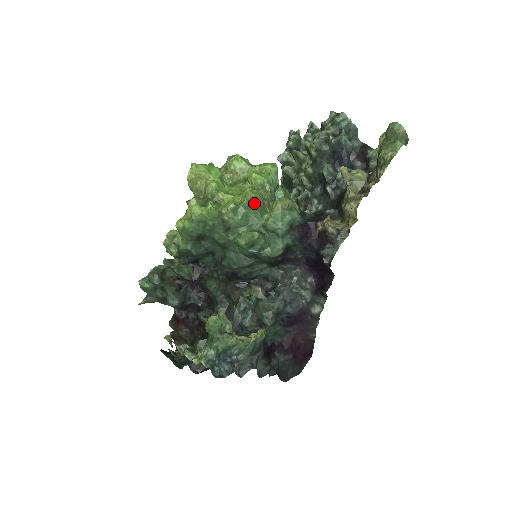
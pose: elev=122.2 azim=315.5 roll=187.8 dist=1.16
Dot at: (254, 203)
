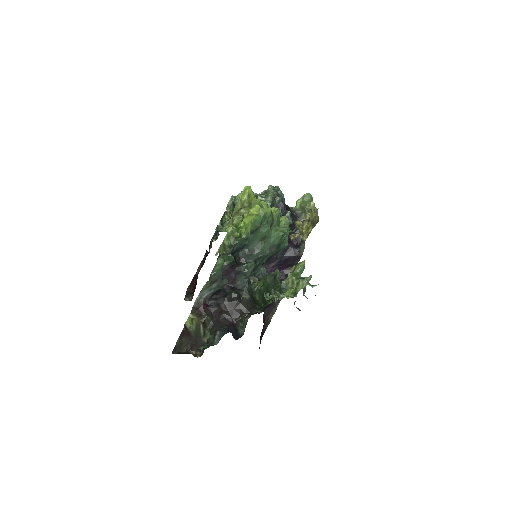
Dot at: occluded
